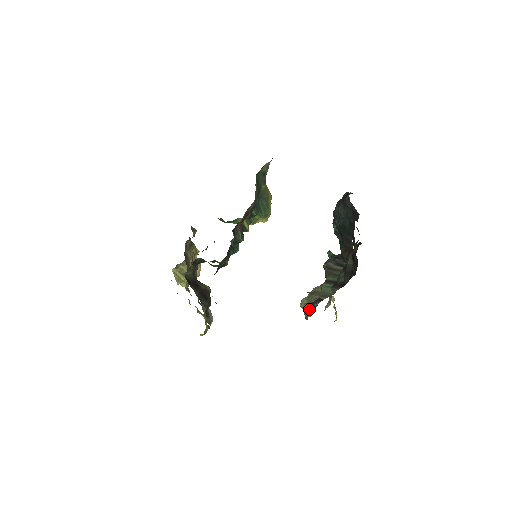
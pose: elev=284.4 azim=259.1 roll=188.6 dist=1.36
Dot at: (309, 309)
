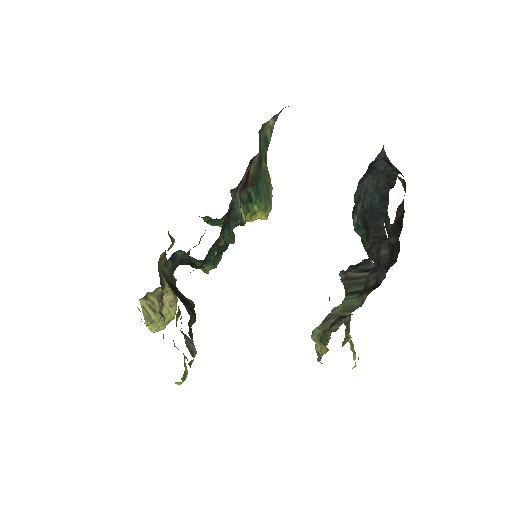
Dot at: (325, 340)
